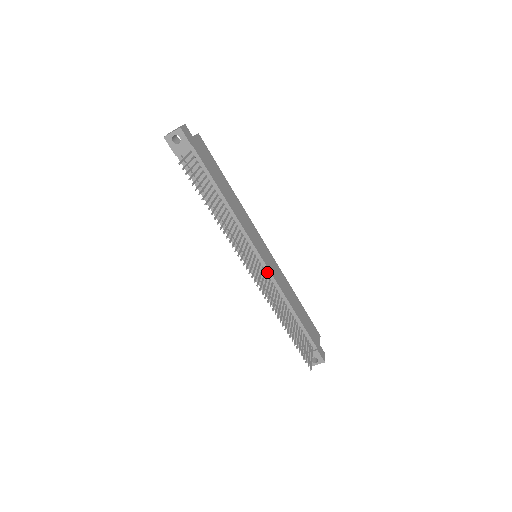
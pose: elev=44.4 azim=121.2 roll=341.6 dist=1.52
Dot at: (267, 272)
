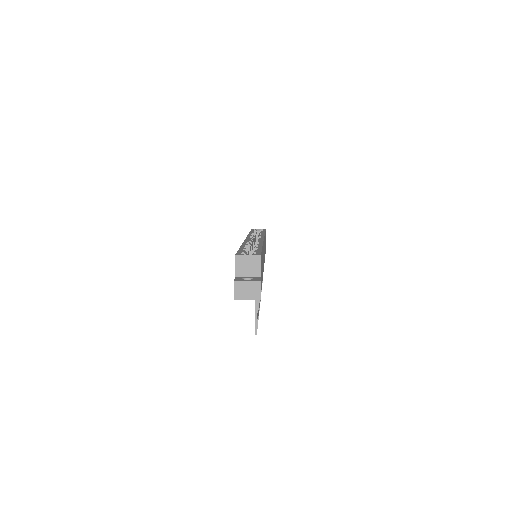
Dot at: occluded
